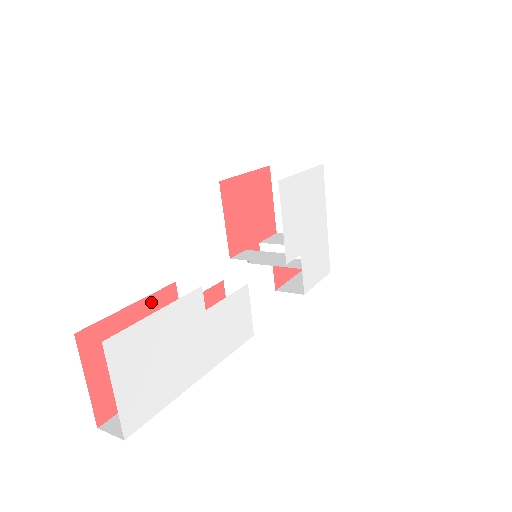
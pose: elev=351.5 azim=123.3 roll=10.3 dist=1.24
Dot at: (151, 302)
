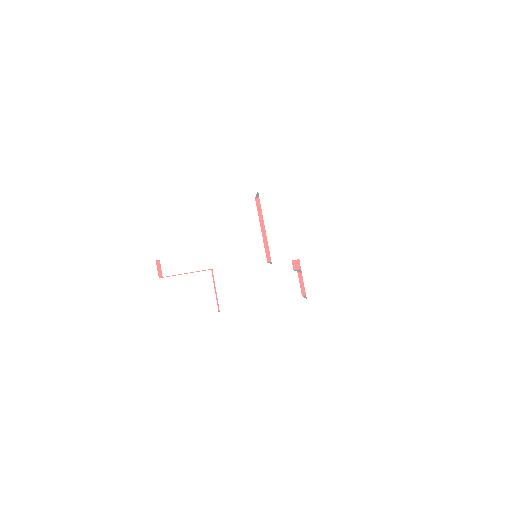
Dot at: occluded
